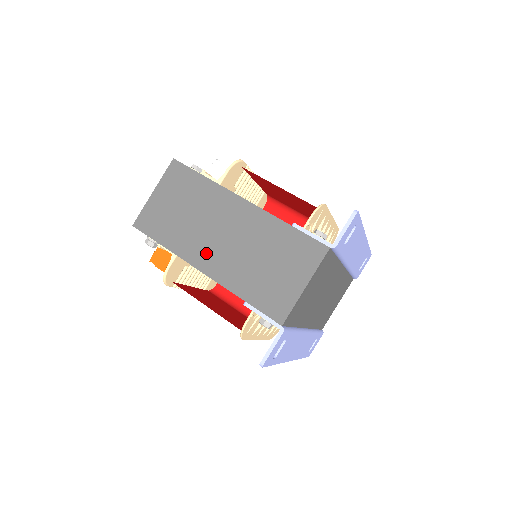
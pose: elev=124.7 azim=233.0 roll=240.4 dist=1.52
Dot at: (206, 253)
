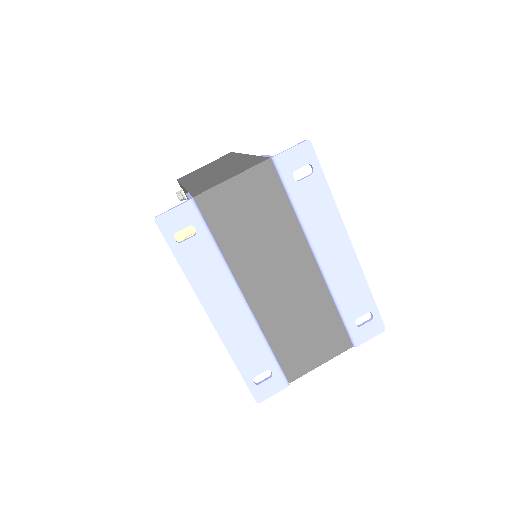
Dot at: (197, 179)
